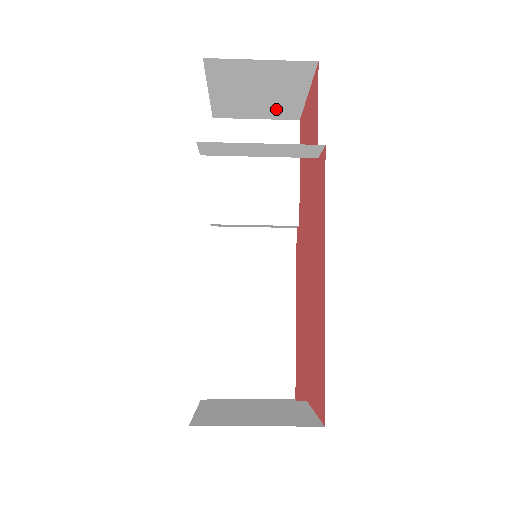
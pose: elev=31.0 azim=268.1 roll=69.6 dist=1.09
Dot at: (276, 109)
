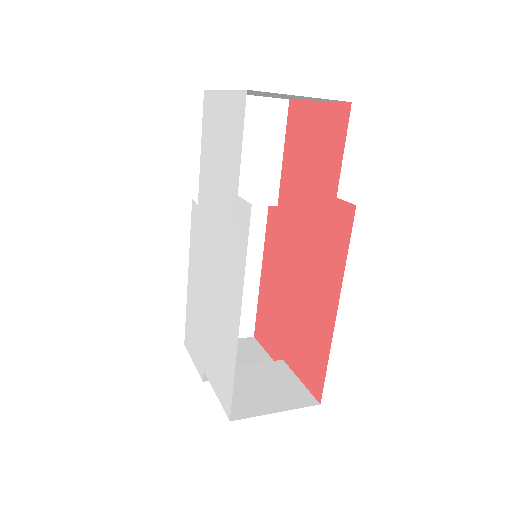
Dot at: occluded
